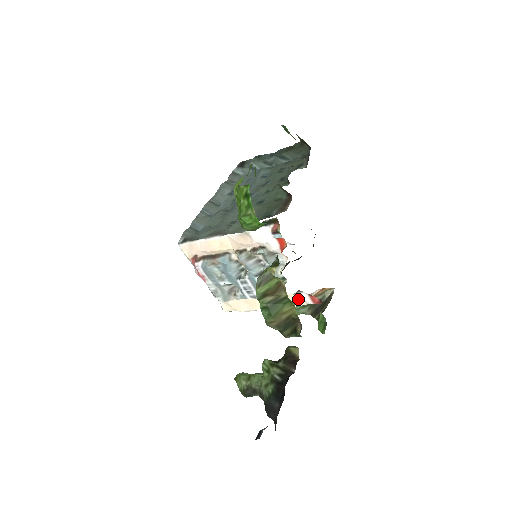
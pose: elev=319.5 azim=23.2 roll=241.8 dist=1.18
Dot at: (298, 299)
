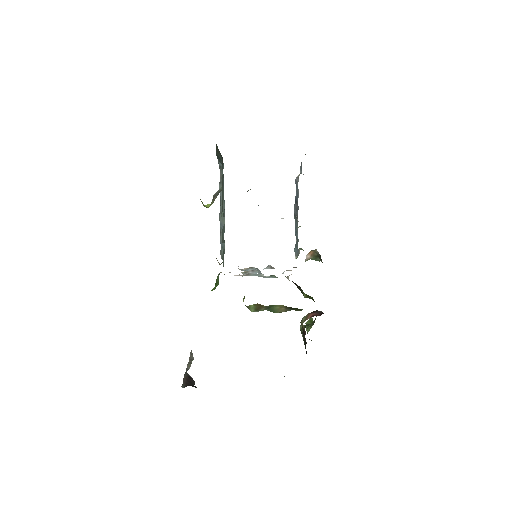
Dot at: occluded
